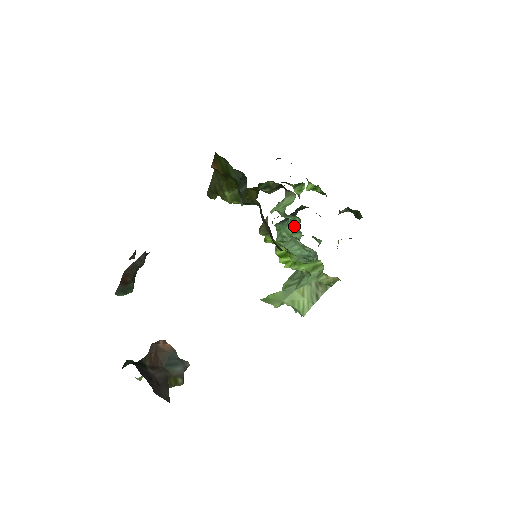
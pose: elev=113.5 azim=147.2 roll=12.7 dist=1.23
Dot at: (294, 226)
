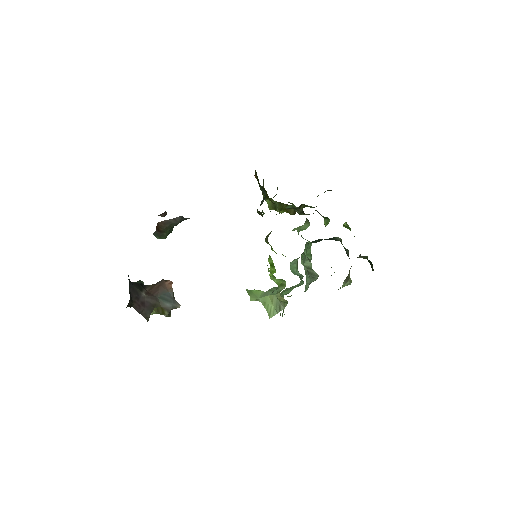
Dot at: occluded
